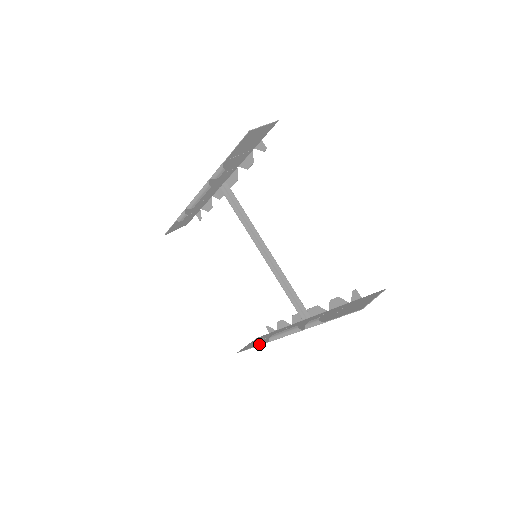
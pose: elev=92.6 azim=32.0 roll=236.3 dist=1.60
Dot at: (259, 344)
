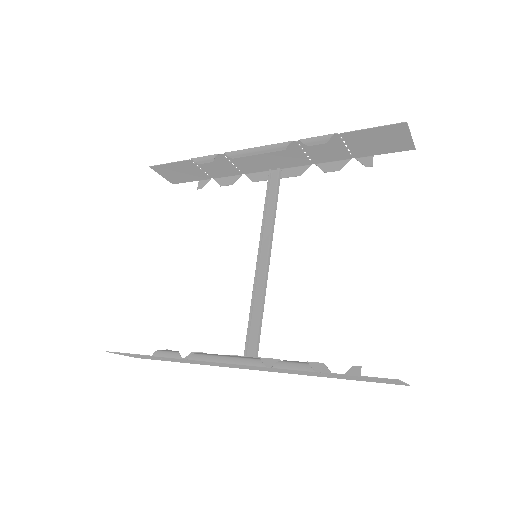
Dot at: (165, 354)
